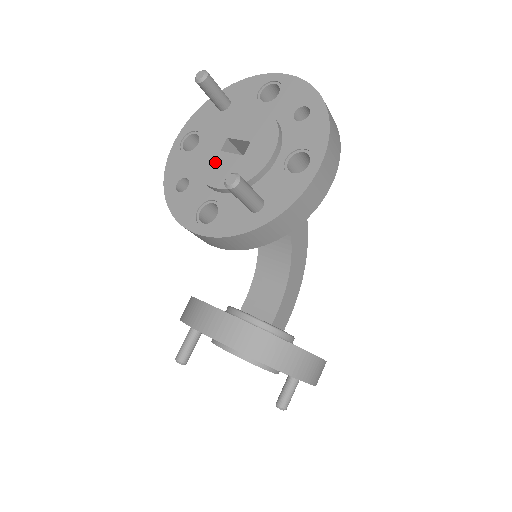
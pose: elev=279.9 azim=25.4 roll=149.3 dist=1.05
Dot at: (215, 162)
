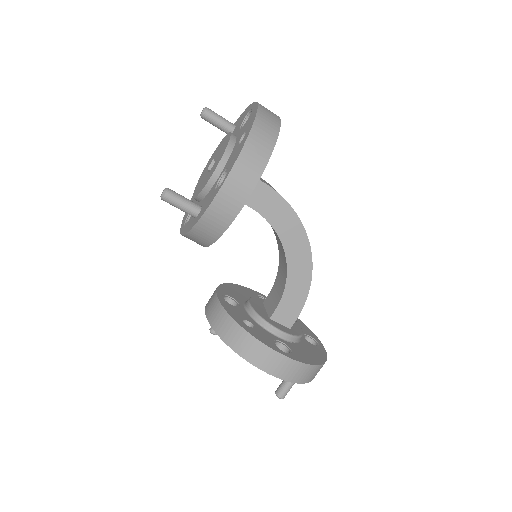
Dot at: (202, 178)
